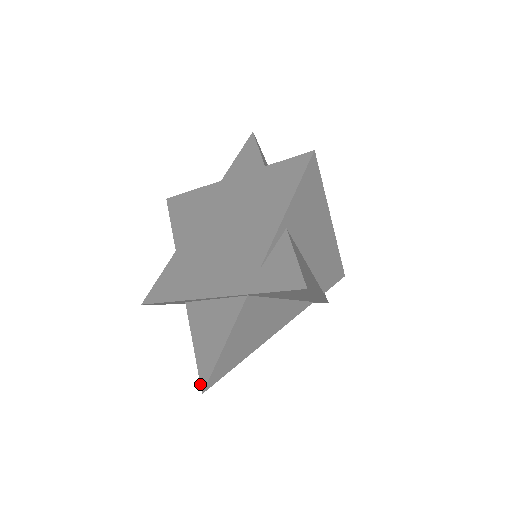
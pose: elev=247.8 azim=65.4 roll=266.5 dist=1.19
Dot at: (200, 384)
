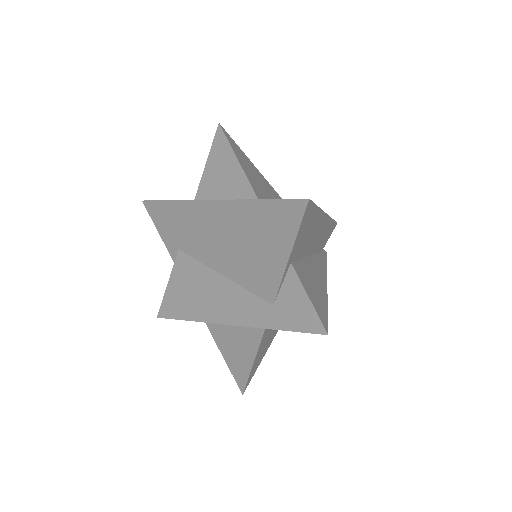
Dot at: occluded
